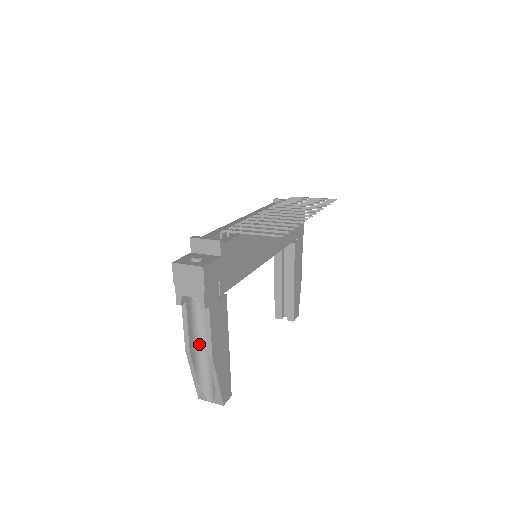
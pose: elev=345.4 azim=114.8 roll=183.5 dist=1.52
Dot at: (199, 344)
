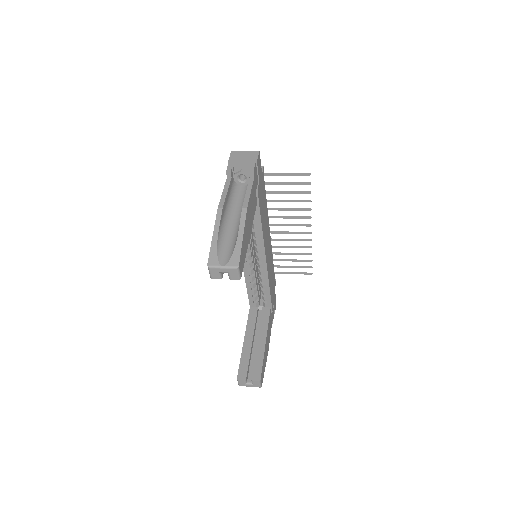
Dot at: (227, 216)
